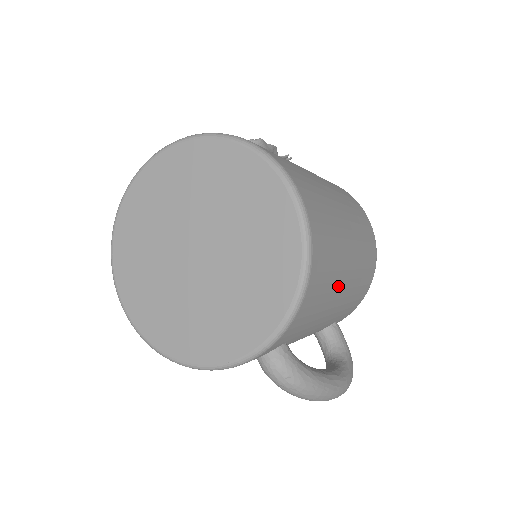
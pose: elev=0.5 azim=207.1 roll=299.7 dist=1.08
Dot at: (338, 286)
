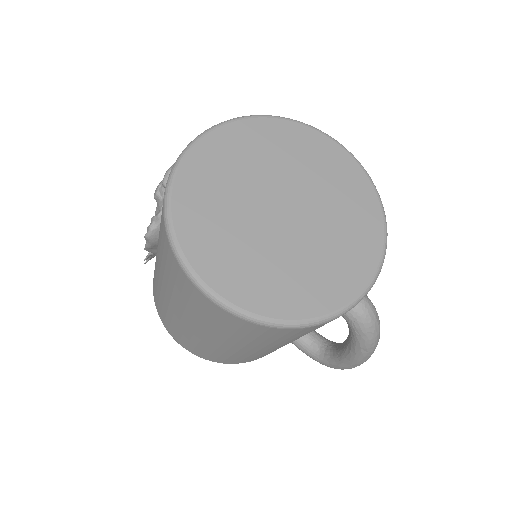
Dot at: occluded
